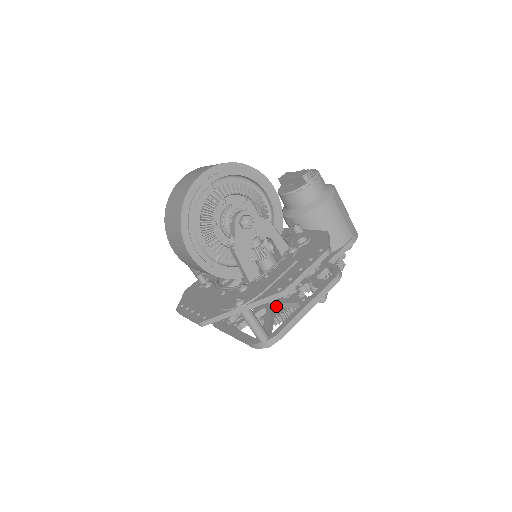
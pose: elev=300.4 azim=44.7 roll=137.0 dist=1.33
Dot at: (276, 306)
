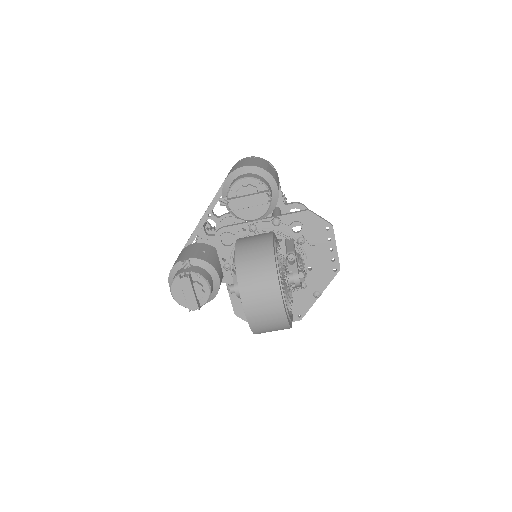
Dot at: occluded
